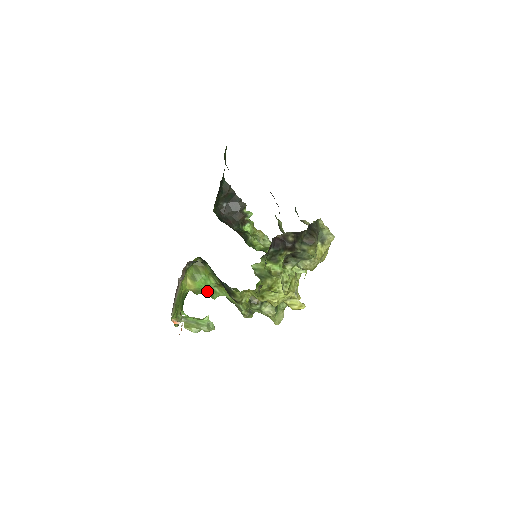
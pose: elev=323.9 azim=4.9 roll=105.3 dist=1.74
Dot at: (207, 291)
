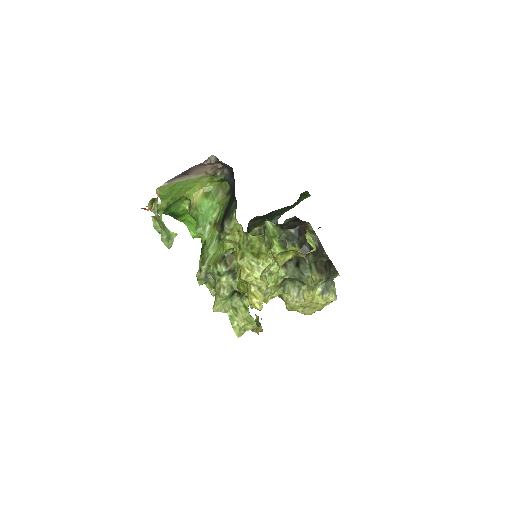
Dot at: (201, 217)
